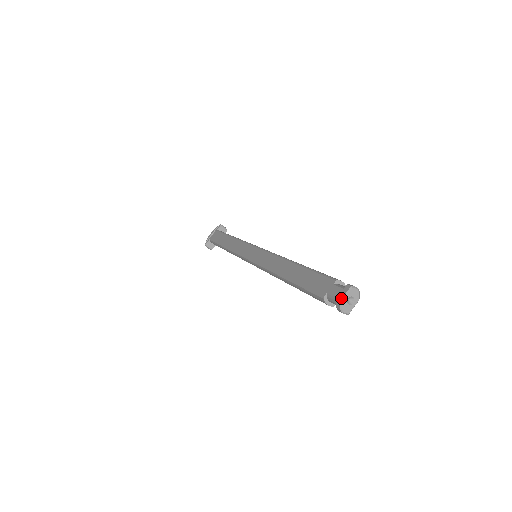
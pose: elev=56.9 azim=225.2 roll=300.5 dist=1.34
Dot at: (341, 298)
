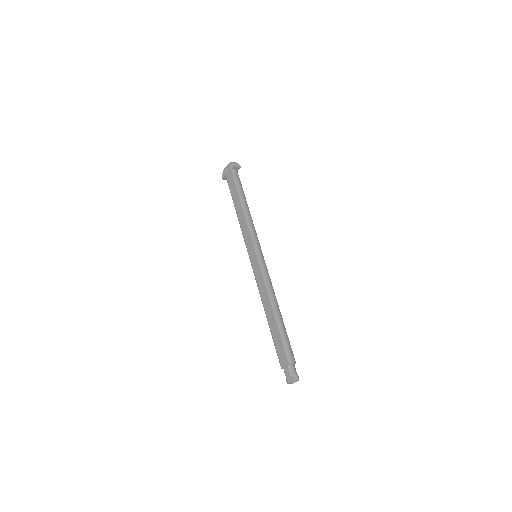
Dot at: (288, 382)
